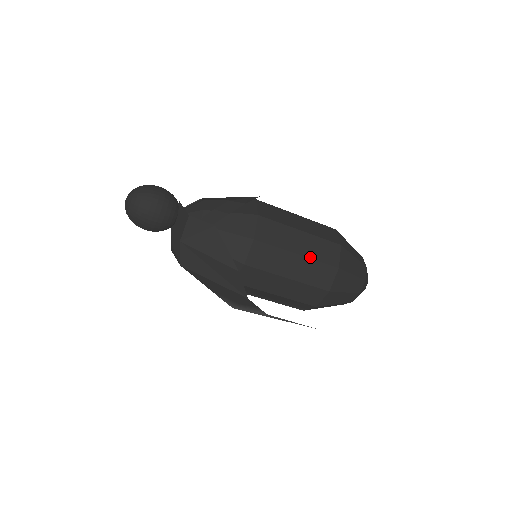
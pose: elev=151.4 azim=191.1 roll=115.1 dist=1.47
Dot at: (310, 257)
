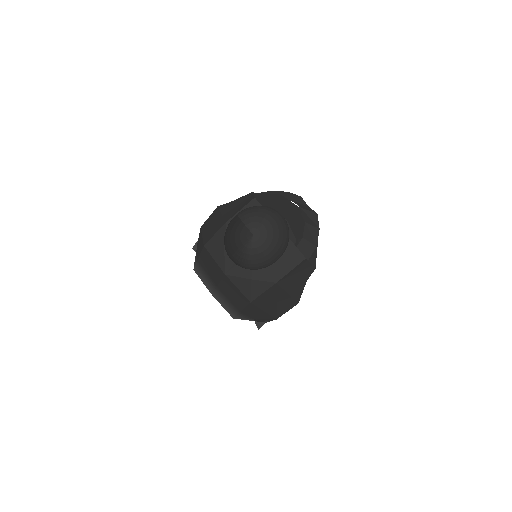
Dot at: occluded
